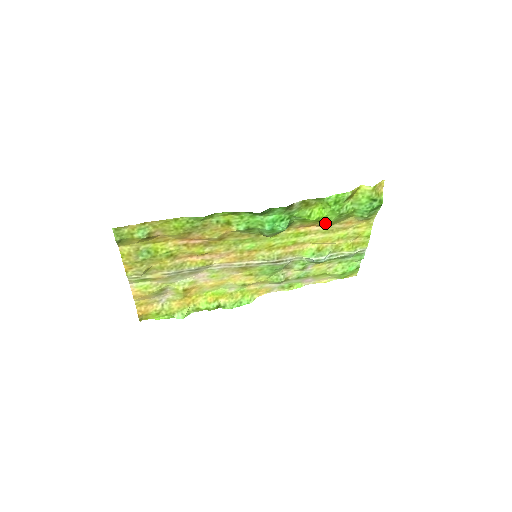
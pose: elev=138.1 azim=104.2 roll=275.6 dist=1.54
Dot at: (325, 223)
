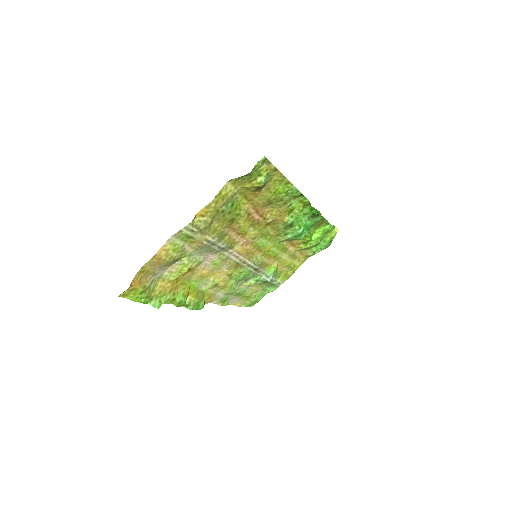
Dot at: (304, 247)
